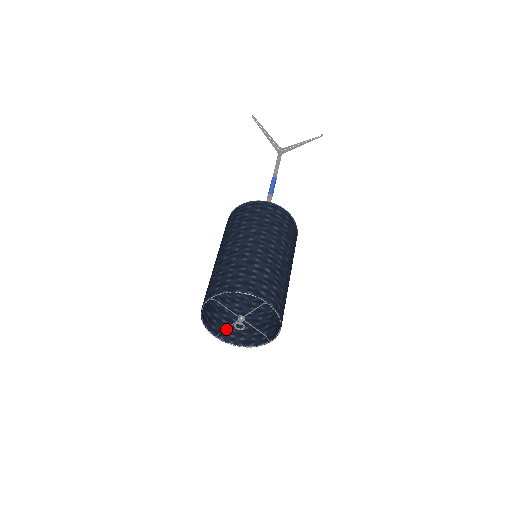
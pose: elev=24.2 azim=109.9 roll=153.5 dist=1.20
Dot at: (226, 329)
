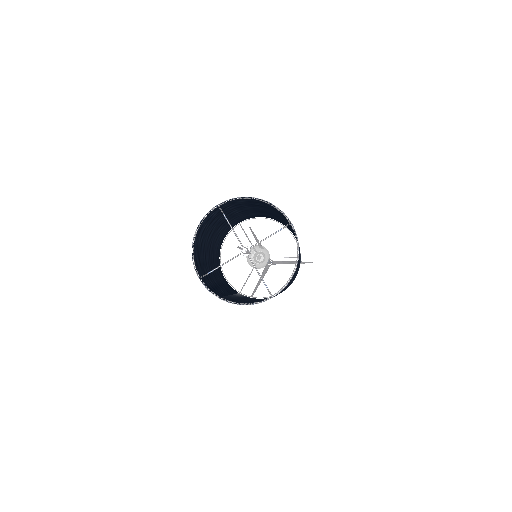
Dot at: (210, 287)
